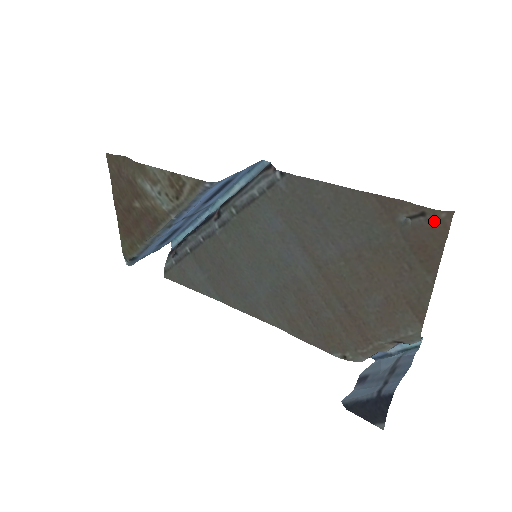
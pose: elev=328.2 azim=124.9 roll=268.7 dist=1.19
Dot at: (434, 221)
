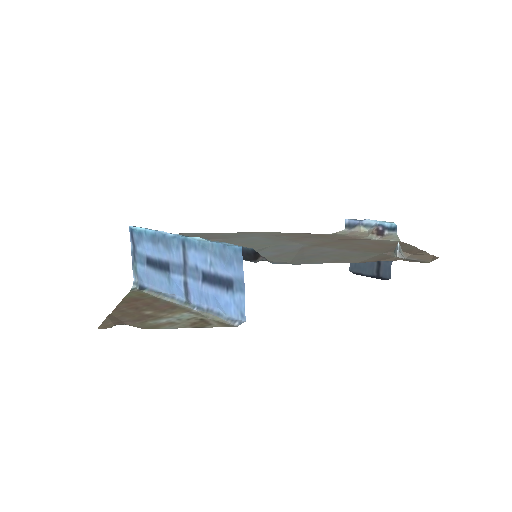
Dot at: (425, 260)
